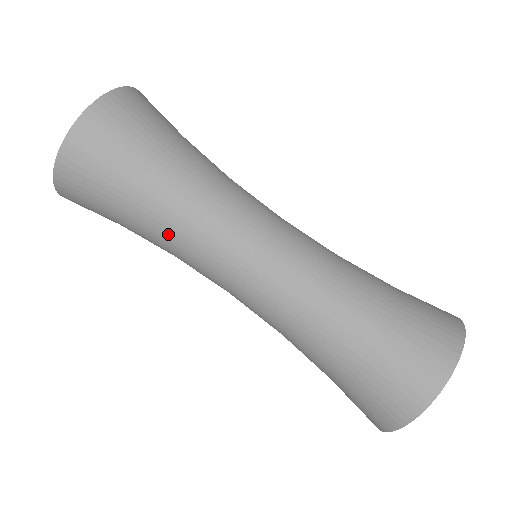
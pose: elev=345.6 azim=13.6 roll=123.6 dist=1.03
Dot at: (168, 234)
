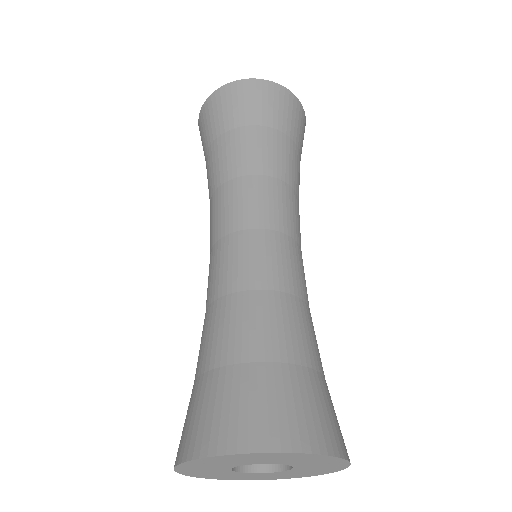
Dot at: (236, 169)
